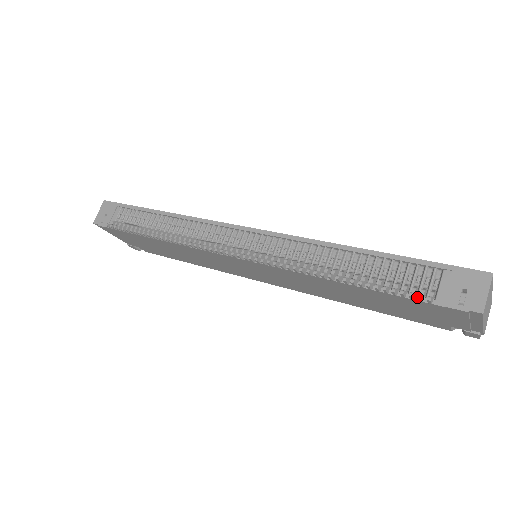
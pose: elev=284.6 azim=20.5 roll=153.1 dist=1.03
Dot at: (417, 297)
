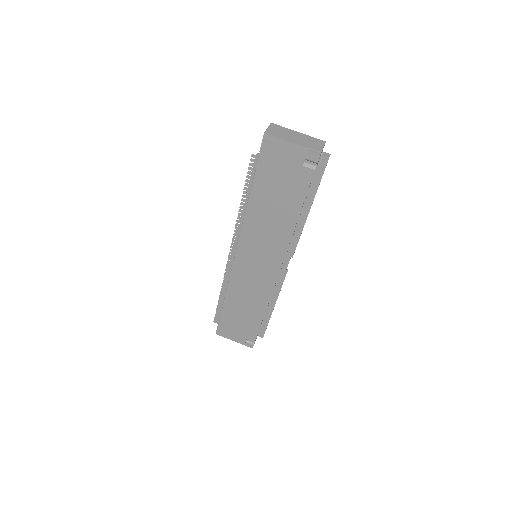
Dot at: (257, 164)
